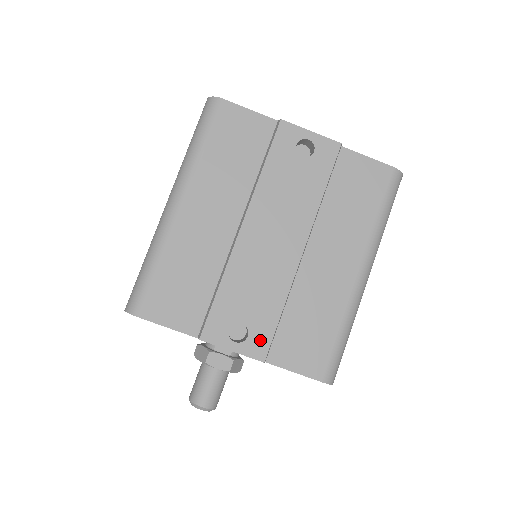
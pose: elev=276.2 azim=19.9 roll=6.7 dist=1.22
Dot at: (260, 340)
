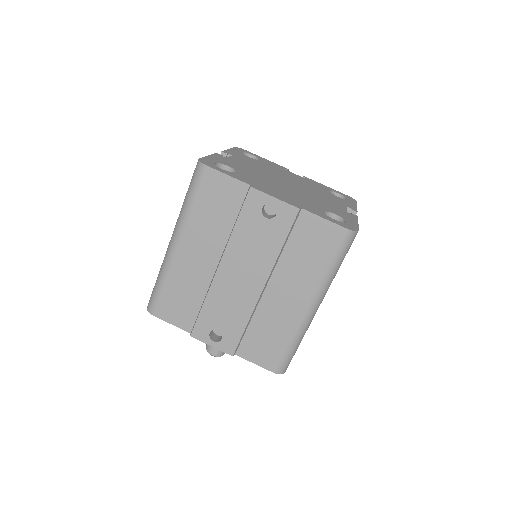
Dot at: (230, 342)
